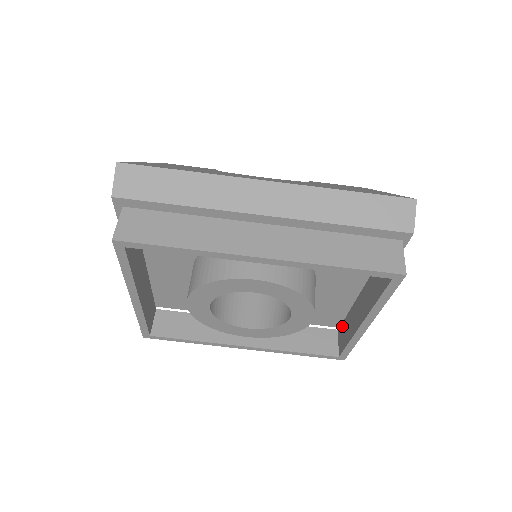
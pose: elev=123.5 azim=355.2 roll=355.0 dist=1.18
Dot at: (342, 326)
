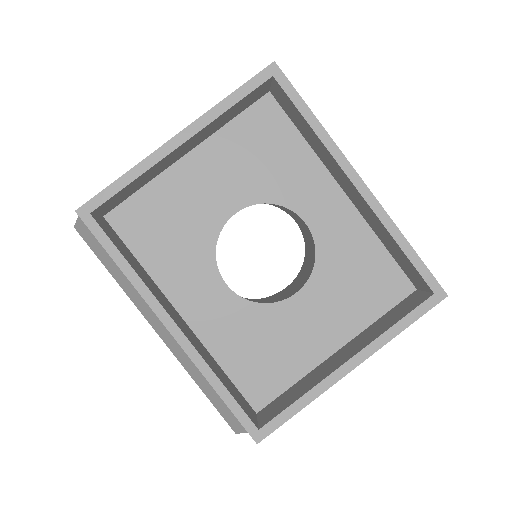
Dot at: (275, 401)
